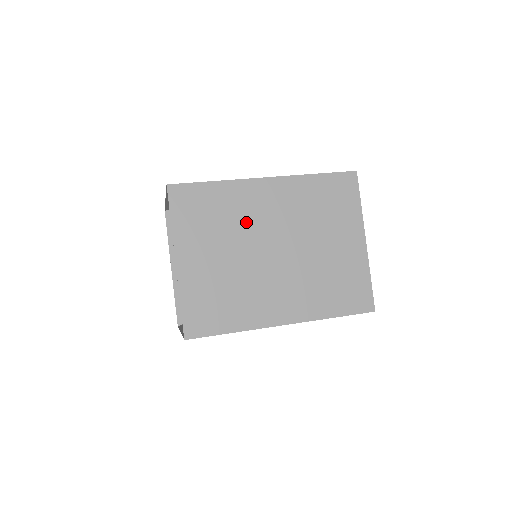
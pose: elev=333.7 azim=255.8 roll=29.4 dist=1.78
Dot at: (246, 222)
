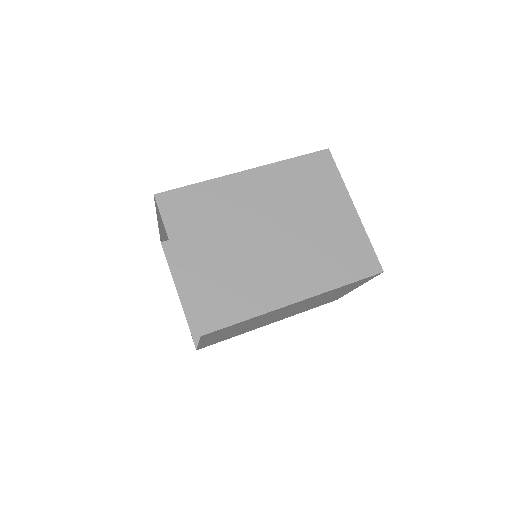
Dot at: occluded
